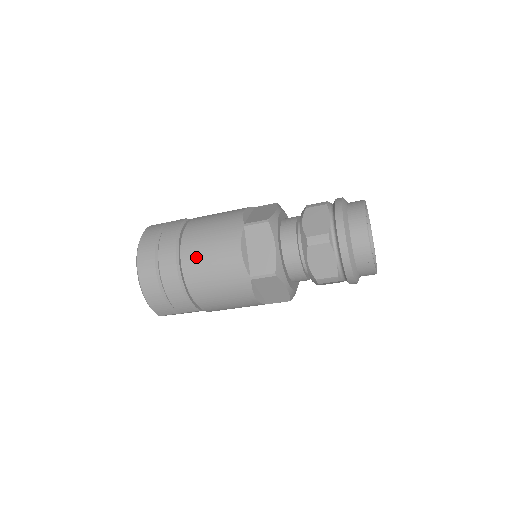
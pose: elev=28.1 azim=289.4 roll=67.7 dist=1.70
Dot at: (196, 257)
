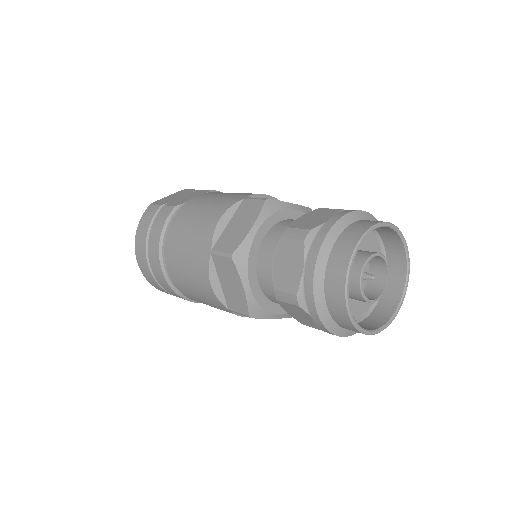
Dot at: (177, 274)
